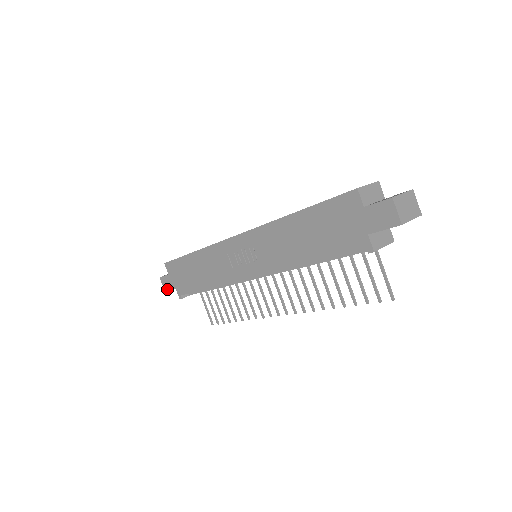
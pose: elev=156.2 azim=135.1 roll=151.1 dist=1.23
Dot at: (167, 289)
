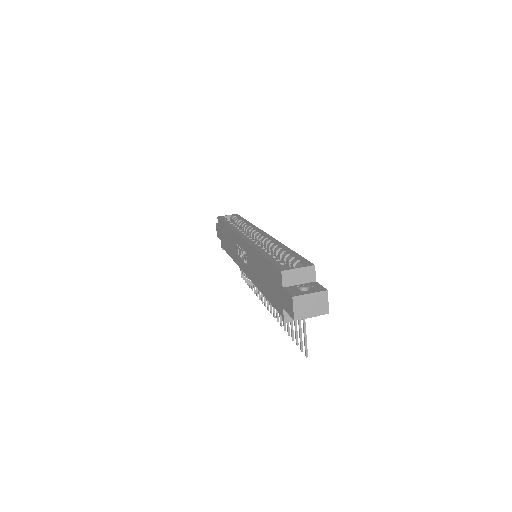
Dot at: (218, 236)
